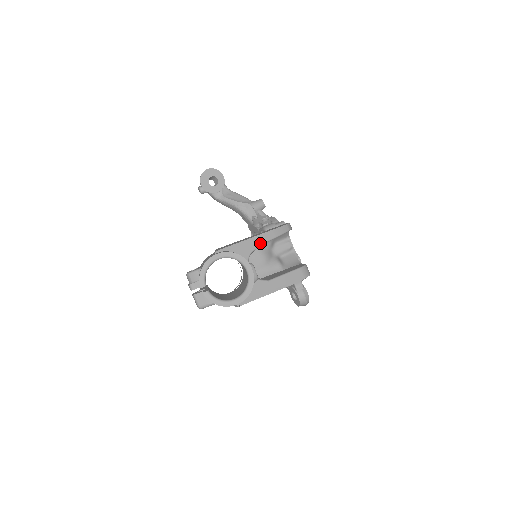
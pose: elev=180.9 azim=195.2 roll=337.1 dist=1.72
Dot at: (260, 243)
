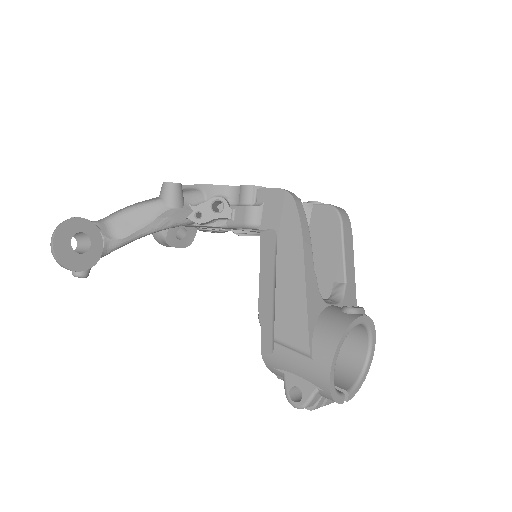
Dot at: (312, 269)
